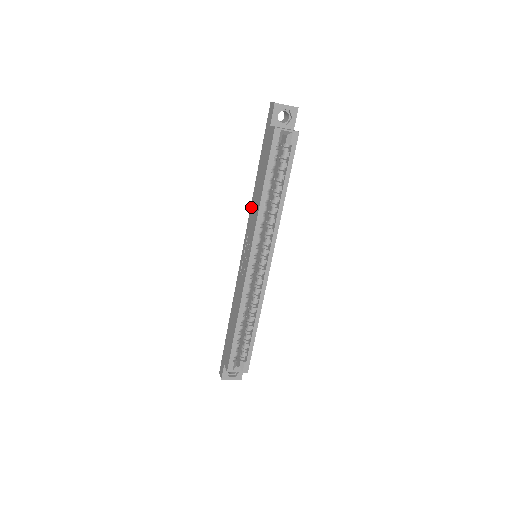
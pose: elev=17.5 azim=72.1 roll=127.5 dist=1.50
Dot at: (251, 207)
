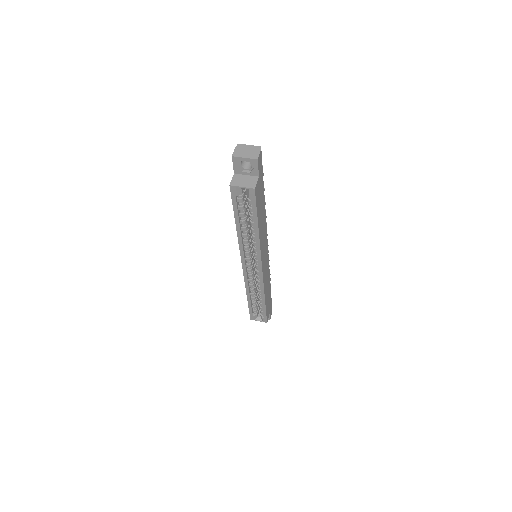
Dot at: occluded
